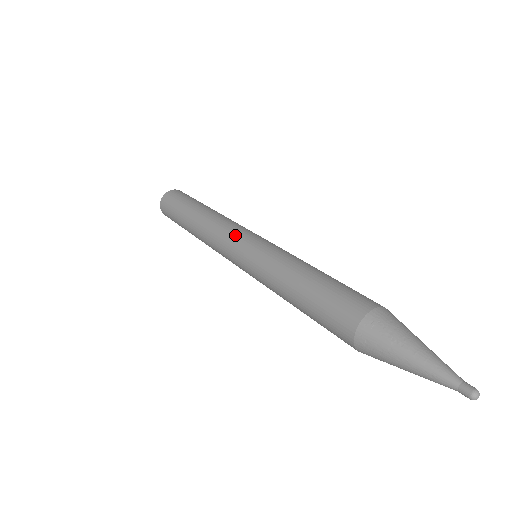
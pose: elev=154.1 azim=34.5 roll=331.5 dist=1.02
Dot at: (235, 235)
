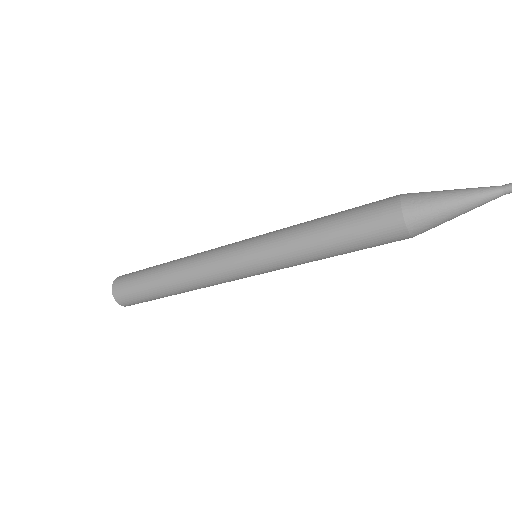
Dot at: occluded
